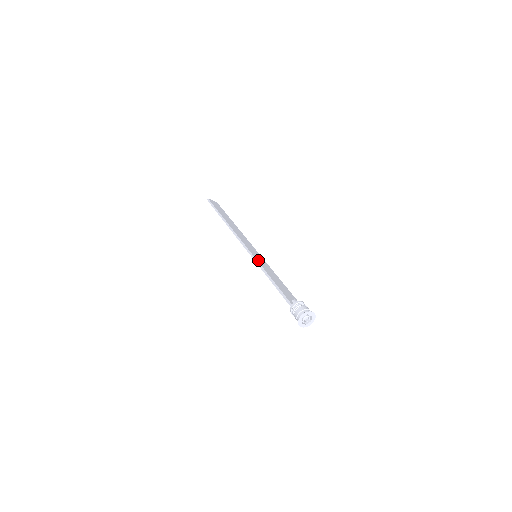
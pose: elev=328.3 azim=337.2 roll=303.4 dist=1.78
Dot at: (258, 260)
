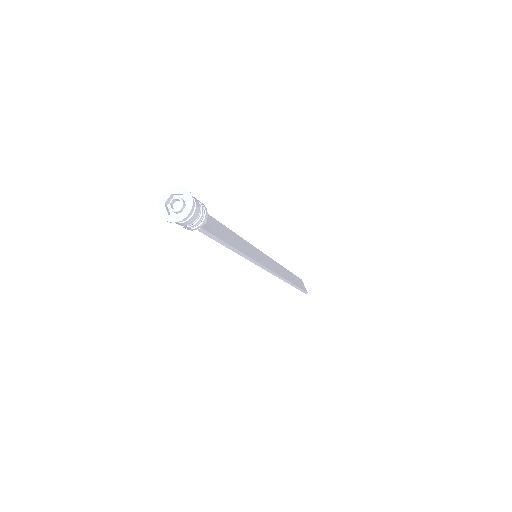
Dot at: (248, 243)
